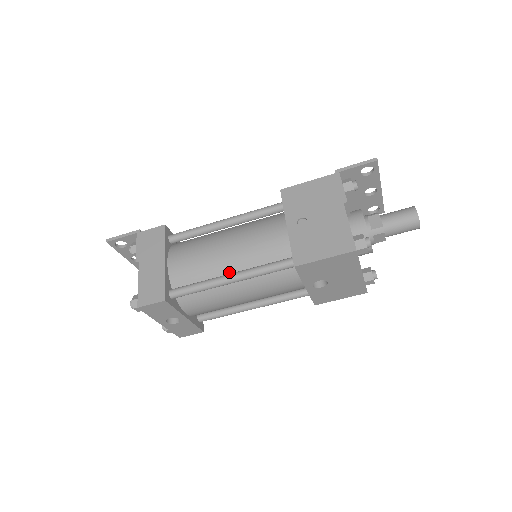
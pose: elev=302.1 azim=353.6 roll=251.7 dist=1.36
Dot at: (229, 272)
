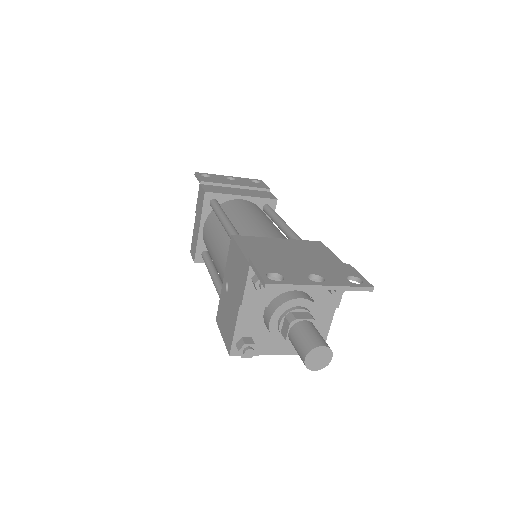
Dot at: occluded
